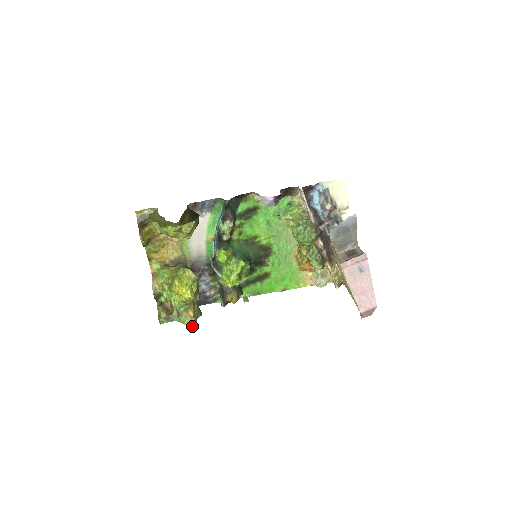
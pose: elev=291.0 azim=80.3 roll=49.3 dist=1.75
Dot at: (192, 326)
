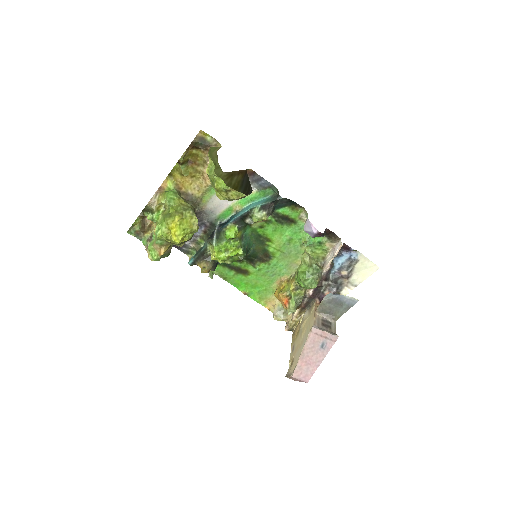
Dot at: (153, 260)
